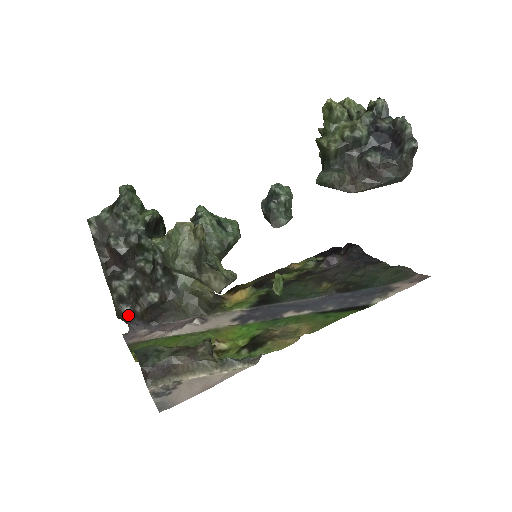
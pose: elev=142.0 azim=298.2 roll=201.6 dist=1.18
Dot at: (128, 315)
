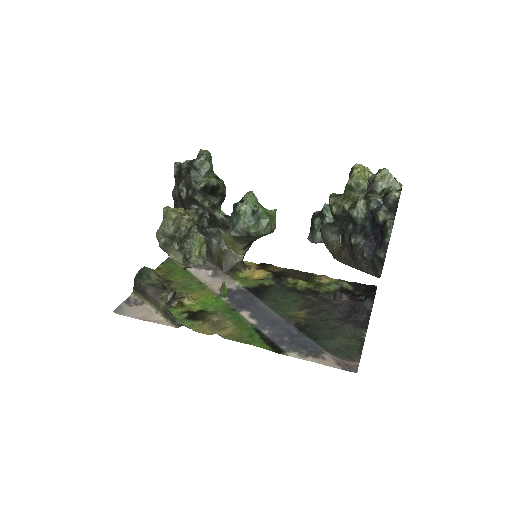
Dot at: occluded
